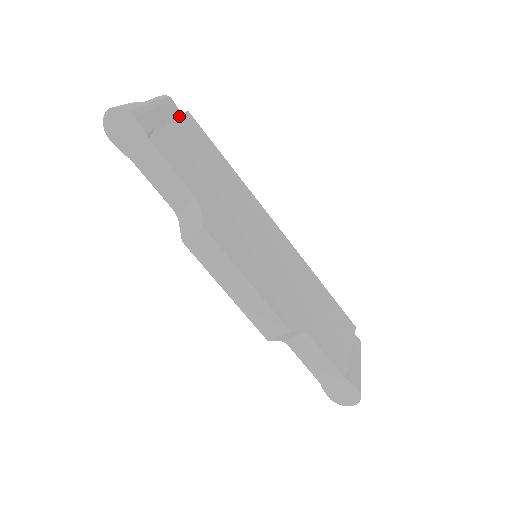
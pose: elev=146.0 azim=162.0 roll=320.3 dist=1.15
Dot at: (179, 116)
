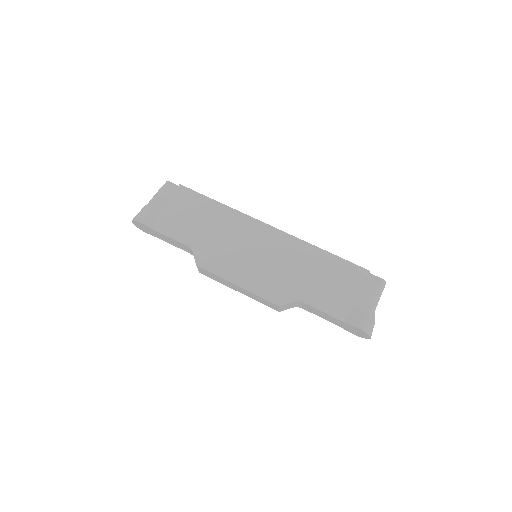
Dot at: (173, 194)
